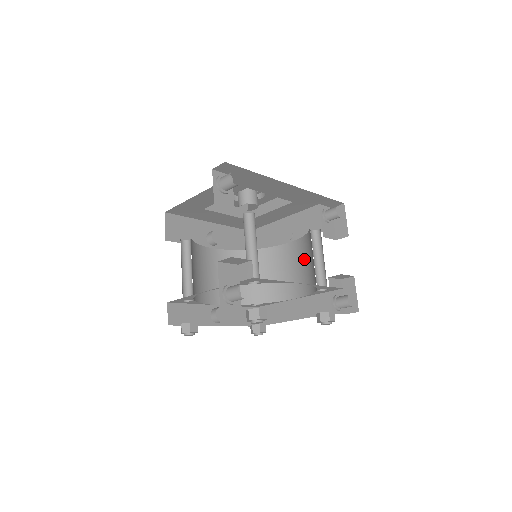
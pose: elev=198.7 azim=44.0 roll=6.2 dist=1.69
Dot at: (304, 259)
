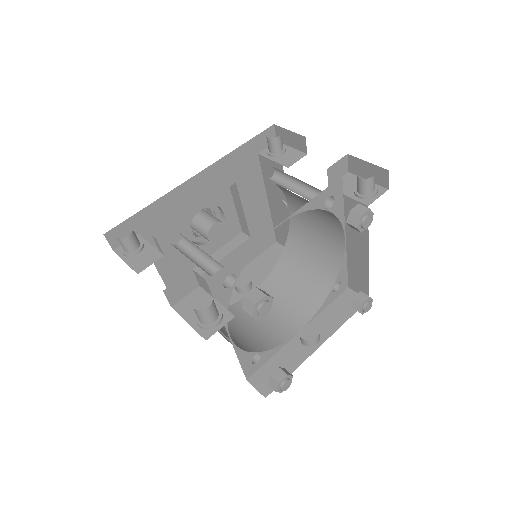
Dot at: (303, 203)
